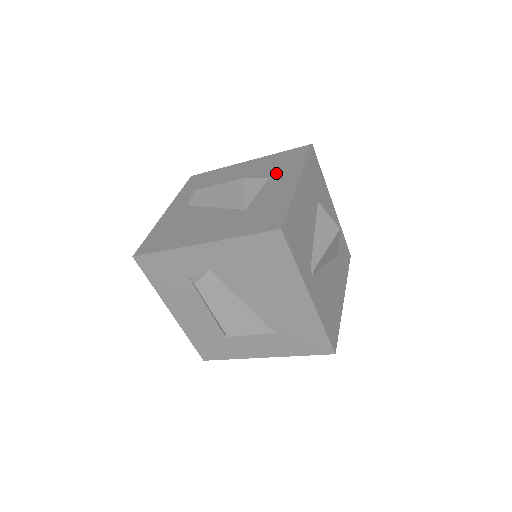
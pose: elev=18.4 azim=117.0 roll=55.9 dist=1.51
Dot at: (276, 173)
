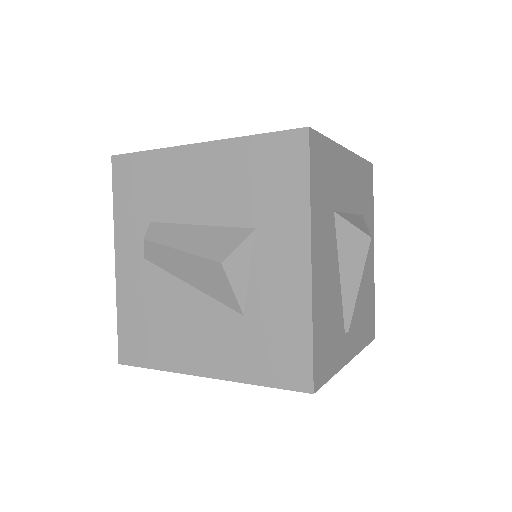
Dot at: (264, 218)
